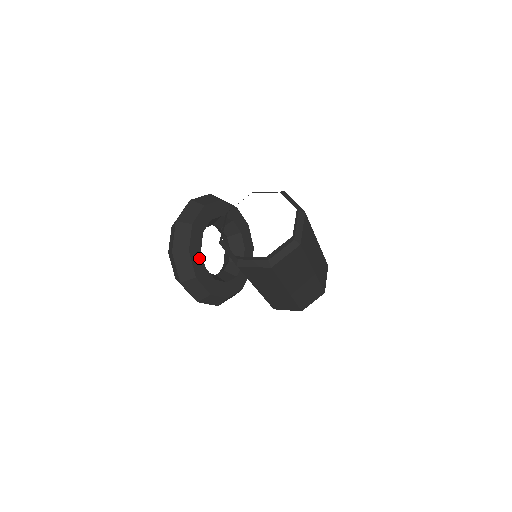
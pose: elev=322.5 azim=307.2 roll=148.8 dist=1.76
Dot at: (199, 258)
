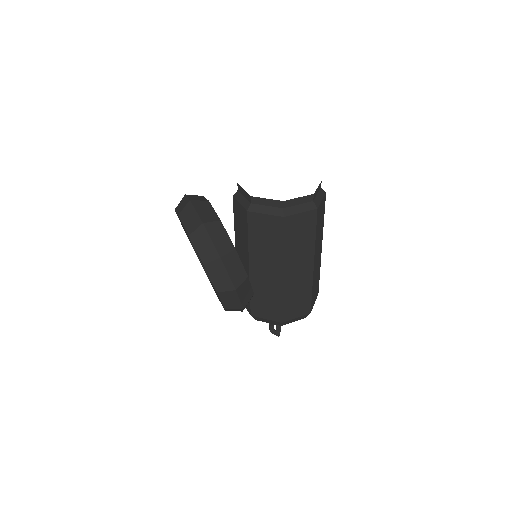
Dot at: occluded
